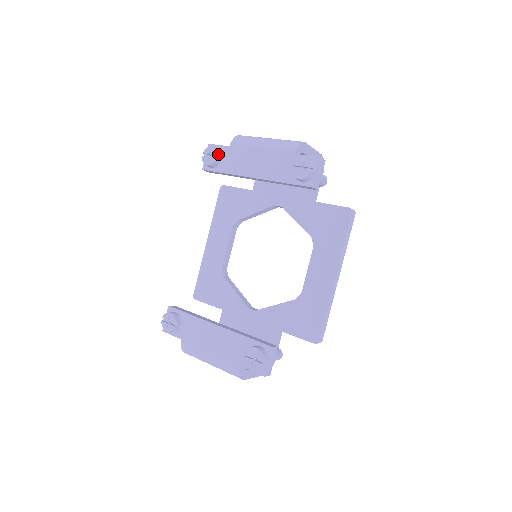
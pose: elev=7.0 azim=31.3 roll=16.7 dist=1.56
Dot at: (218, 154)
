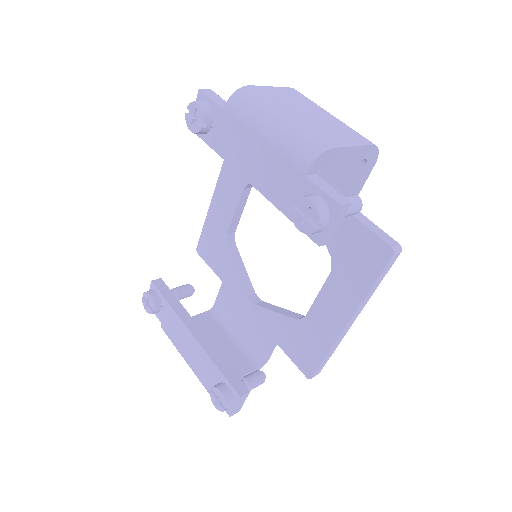
Dot at: (205, 120)
